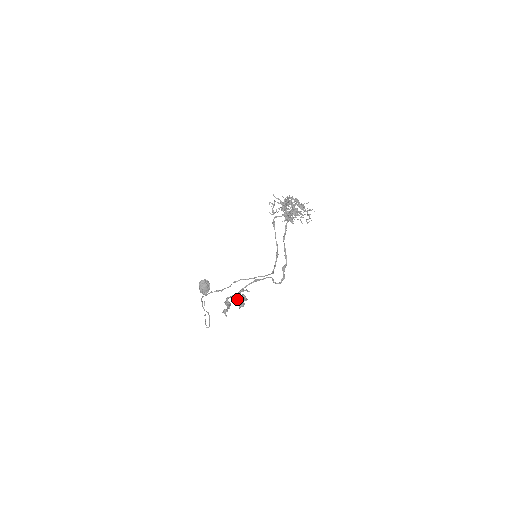
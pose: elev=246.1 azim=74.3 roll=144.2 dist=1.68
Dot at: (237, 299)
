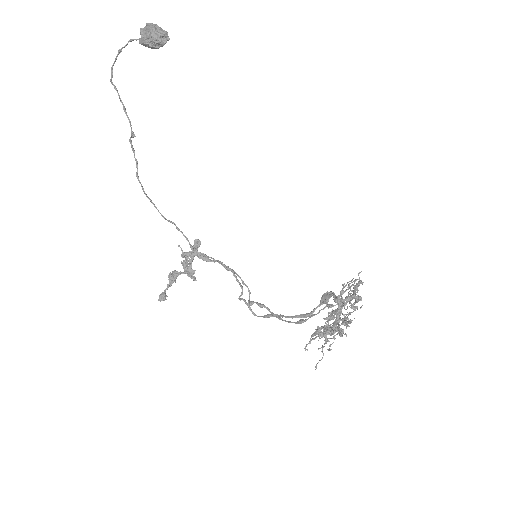
Dot at: (188, 257)
